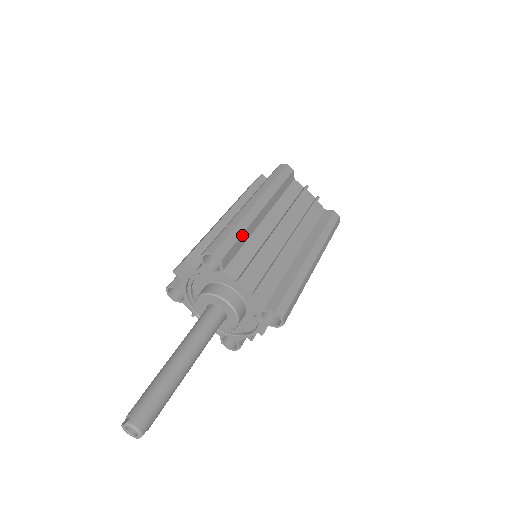
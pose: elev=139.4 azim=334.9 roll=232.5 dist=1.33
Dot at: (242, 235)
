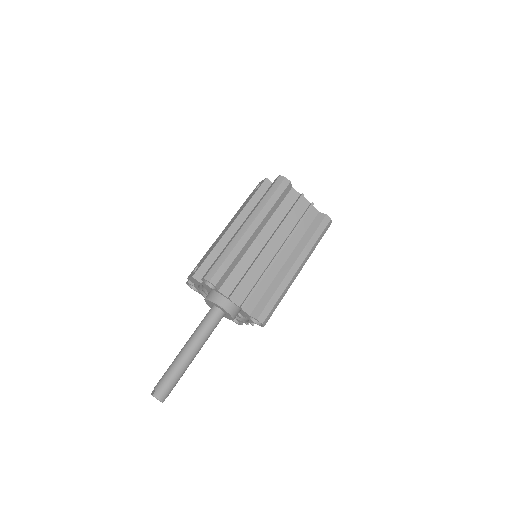
Dot at: (235, 260)
